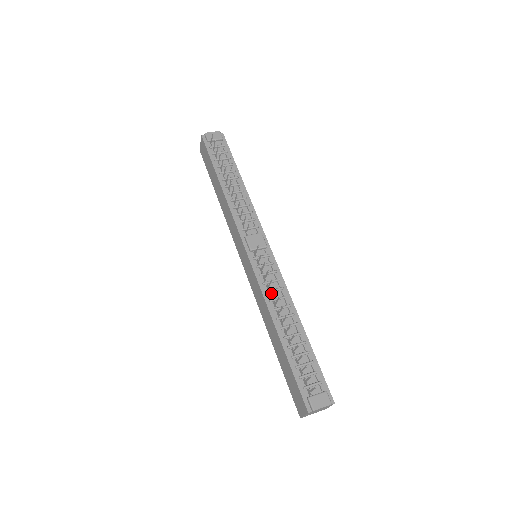
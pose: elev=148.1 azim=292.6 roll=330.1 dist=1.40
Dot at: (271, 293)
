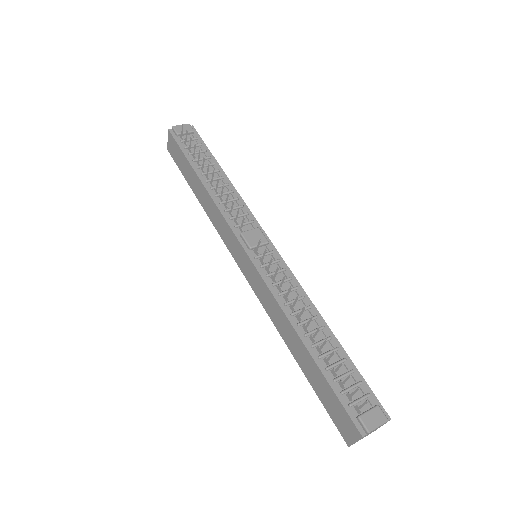
Dot at: (285, 295)
